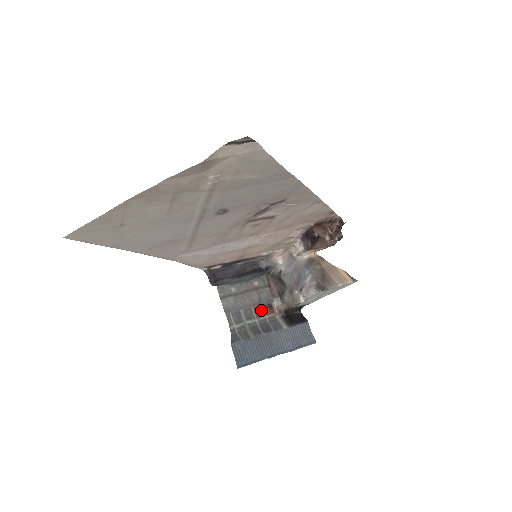
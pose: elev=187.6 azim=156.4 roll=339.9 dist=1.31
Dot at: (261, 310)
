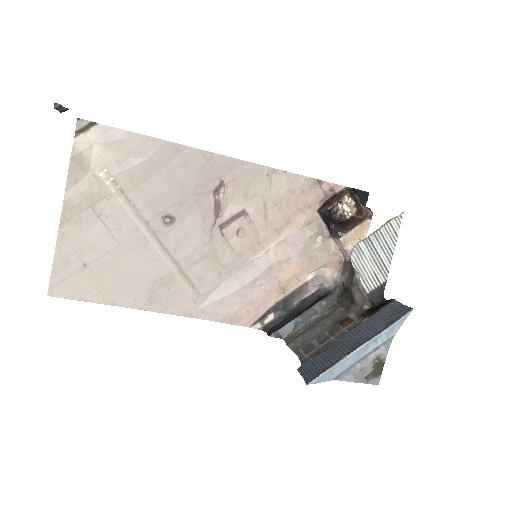
Dot at: (336, 328)
